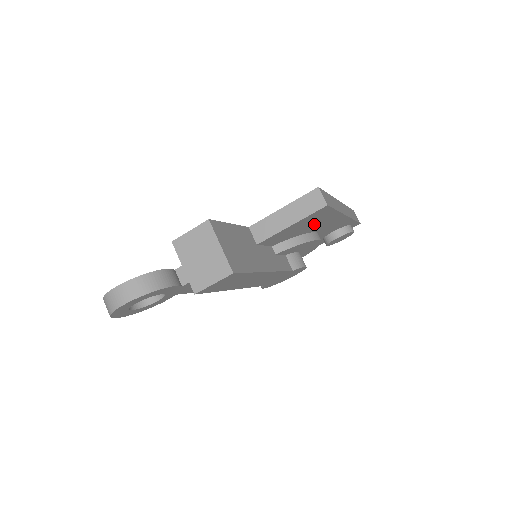
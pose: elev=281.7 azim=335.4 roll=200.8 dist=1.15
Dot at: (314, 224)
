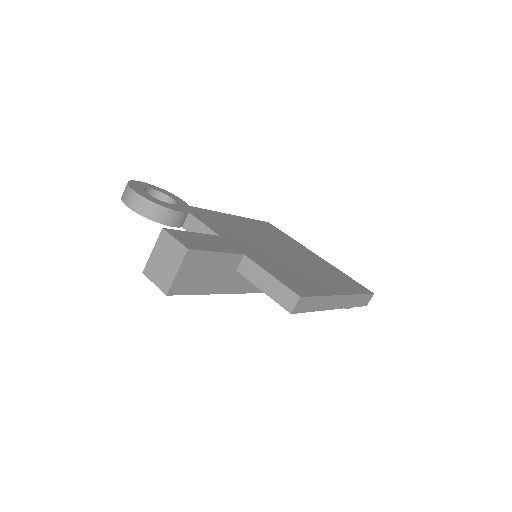
Dot at: occluded
